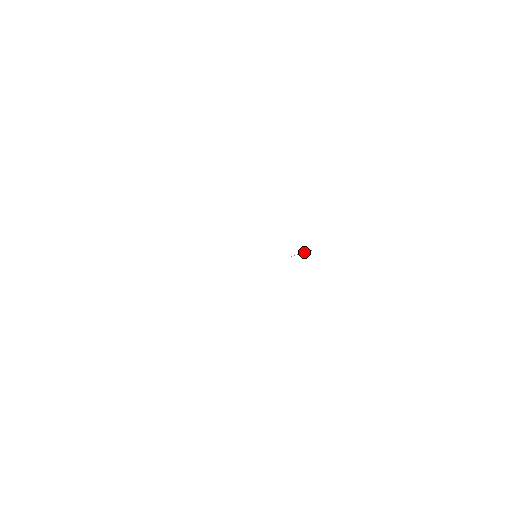
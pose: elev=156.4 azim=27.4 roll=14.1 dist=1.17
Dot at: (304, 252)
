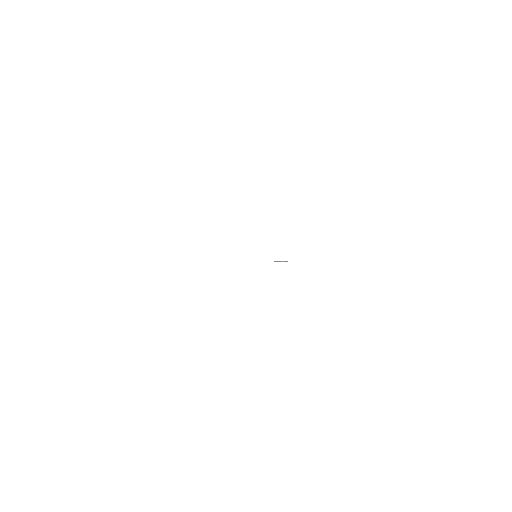
Dot at: (287, 261)
